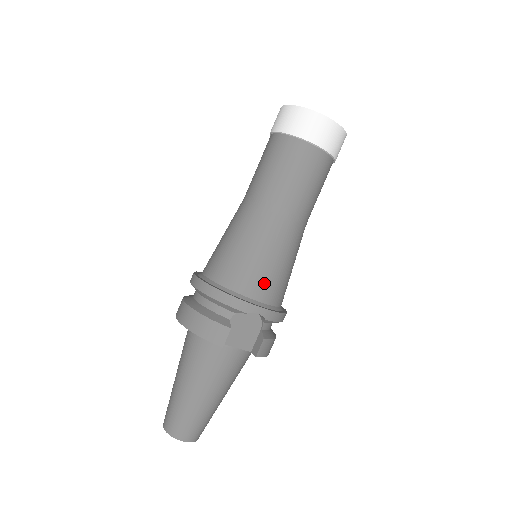
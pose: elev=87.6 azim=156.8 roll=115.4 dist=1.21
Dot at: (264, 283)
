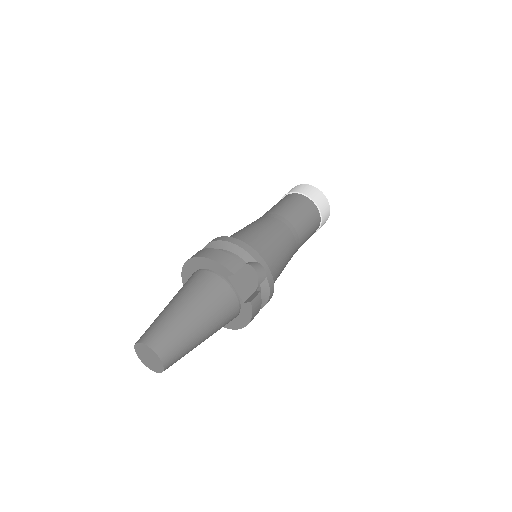
Dot at: (270, 256)
